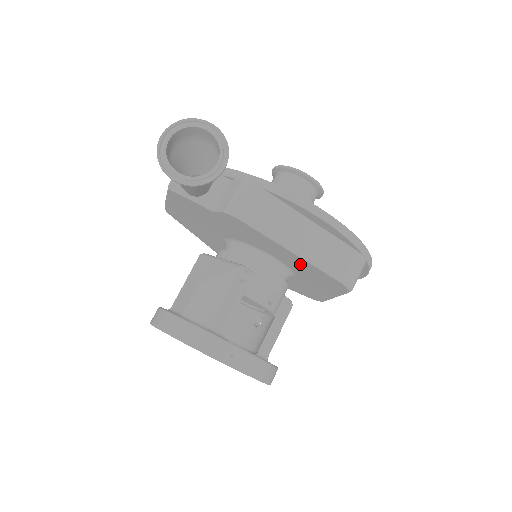
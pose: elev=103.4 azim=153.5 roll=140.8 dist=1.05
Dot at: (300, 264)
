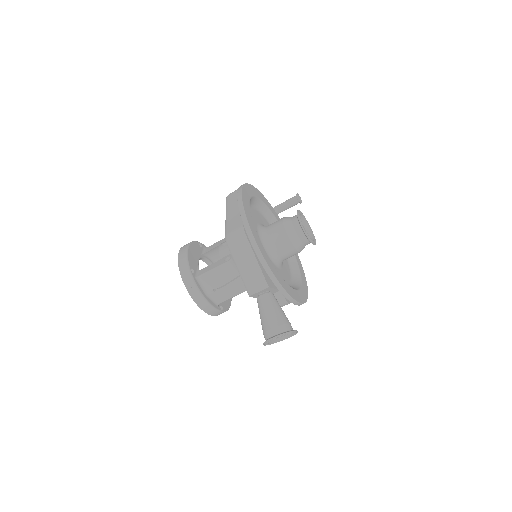
Dot at: occluded
